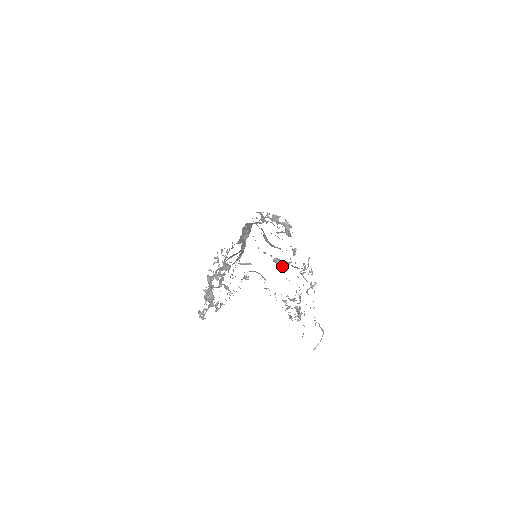
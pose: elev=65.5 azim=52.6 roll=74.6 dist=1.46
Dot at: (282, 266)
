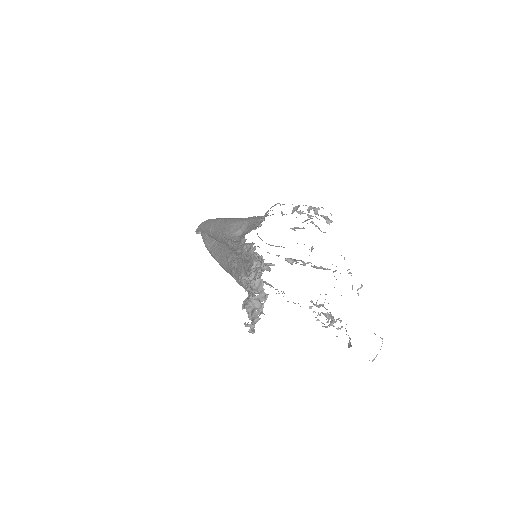
Dot at: occluded
